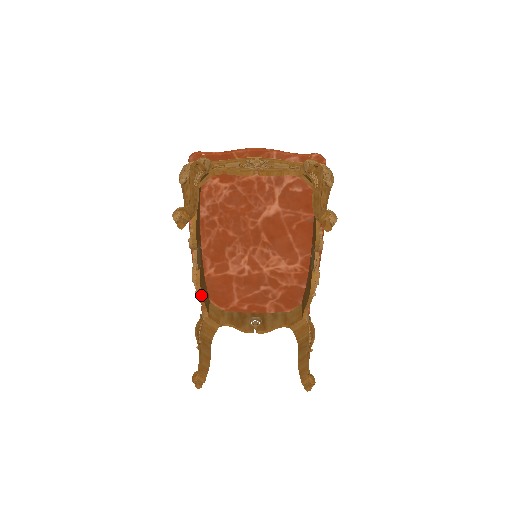
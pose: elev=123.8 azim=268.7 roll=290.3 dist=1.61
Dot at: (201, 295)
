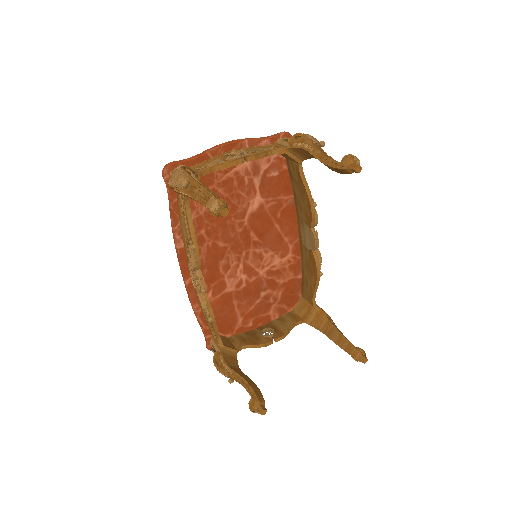
Dot at: (215, 321)
